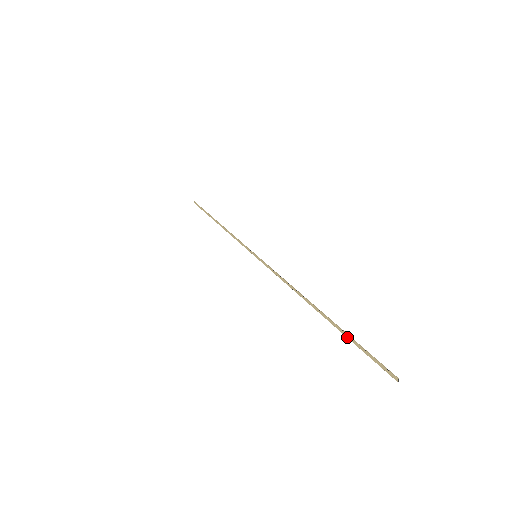
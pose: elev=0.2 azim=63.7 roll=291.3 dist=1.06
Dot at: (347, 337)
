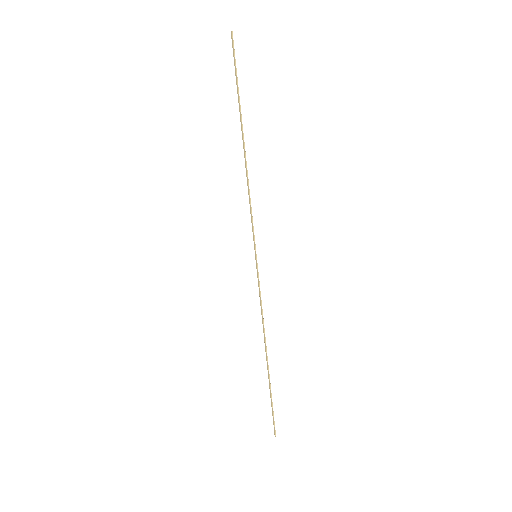
Dot at: (270, 395)
